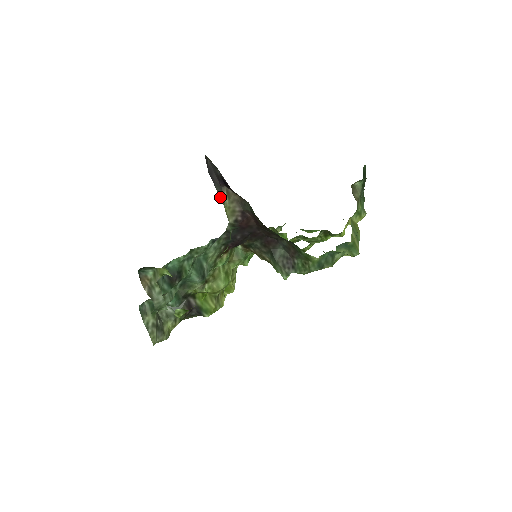
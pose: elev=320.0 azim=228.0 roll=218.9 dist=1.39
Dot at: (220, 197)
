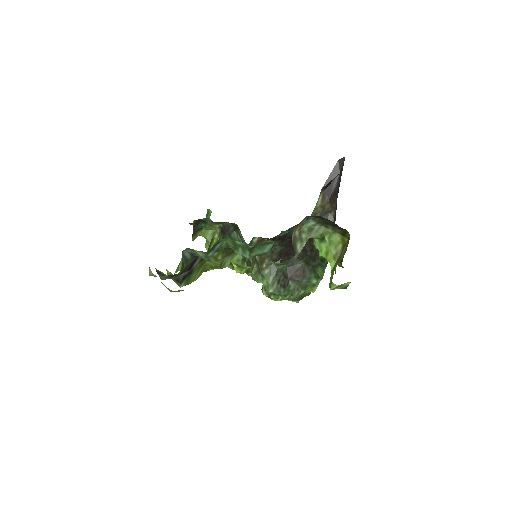
Dot at: (321, 196)
